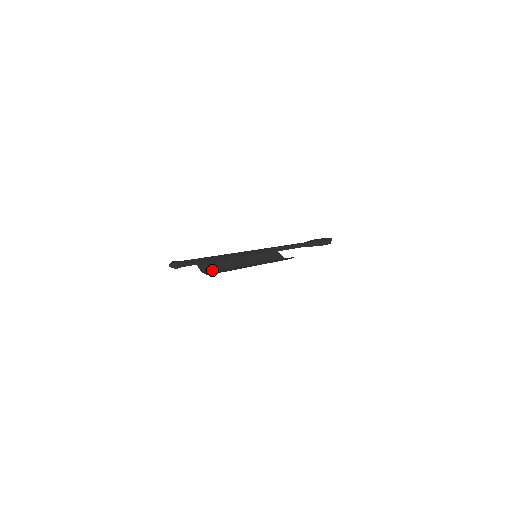
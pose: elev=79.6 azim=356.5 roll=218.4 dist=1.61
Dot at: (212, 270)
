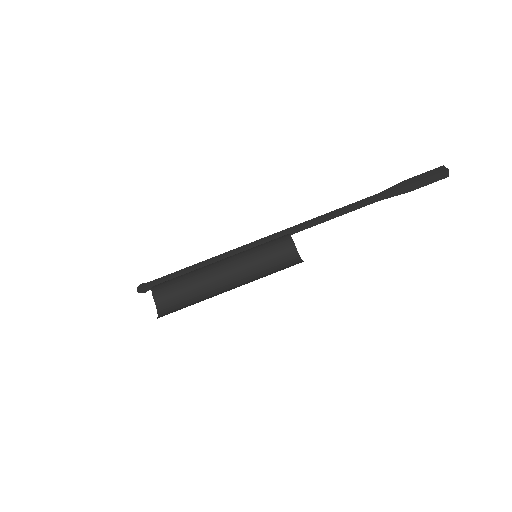
Dot at: (171, 302)
